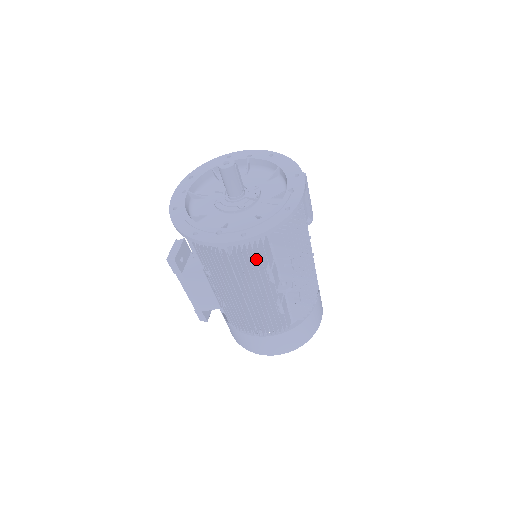
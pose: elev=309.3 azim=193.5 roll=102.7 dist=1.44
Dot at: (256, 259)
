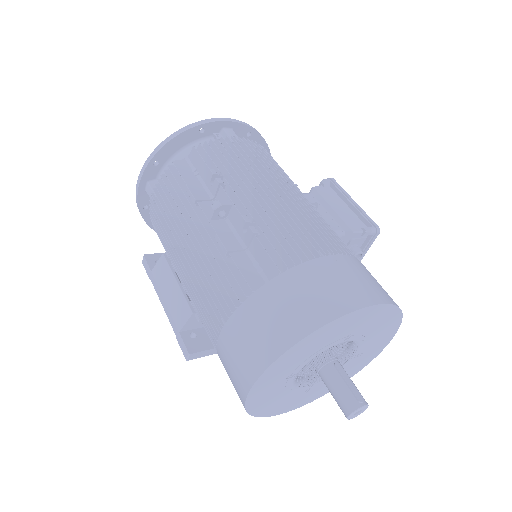
Dot at: (172, 182)
